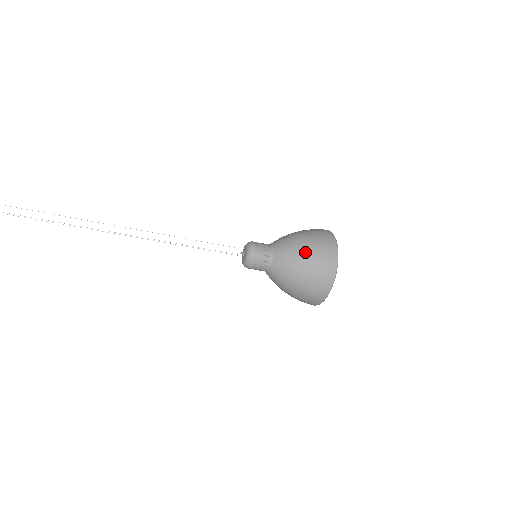
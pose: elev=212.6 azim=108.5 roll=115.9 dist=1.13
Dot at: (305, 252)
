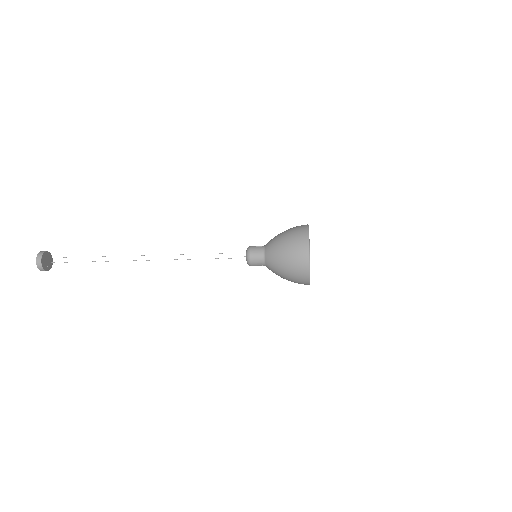
Dot at: (284, 250)
